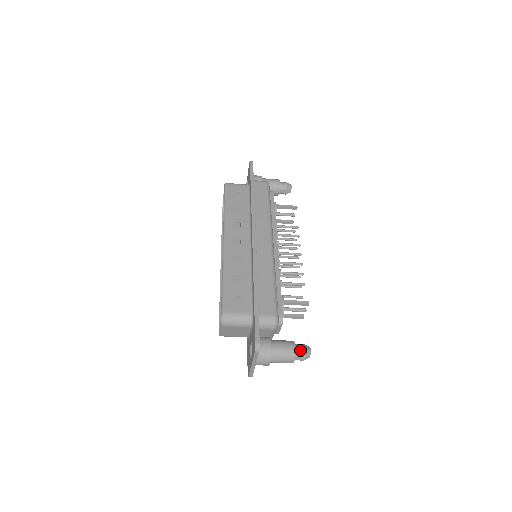
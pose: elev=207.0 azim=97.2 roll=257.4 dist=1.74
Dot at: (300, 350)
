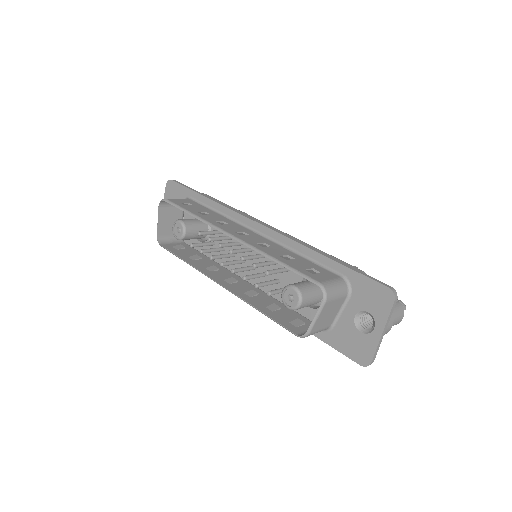
Dot at: occluded
